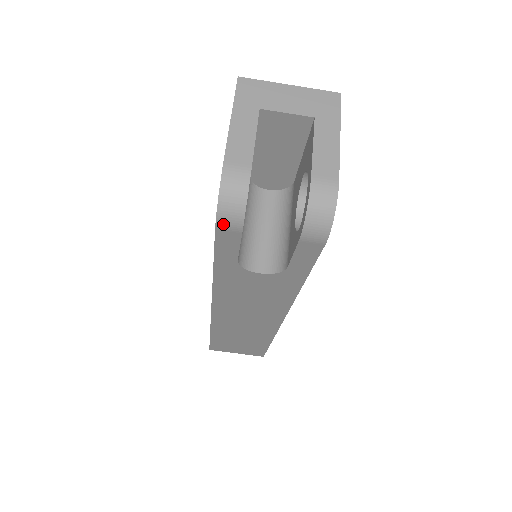
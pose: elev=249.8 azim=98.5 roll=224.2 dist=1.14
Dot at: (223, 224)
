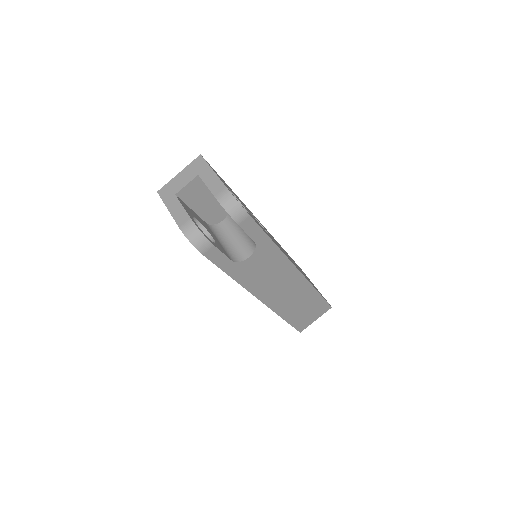
Dot at: (203, 250)
